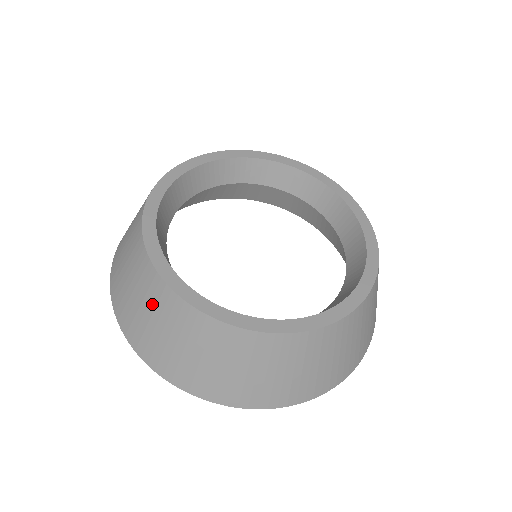
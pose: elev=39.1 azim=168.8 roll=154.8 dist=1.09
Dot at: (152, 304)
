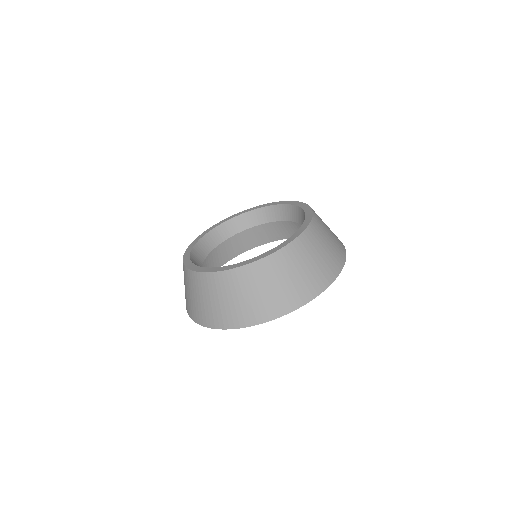
Dot at: (237, 288)
